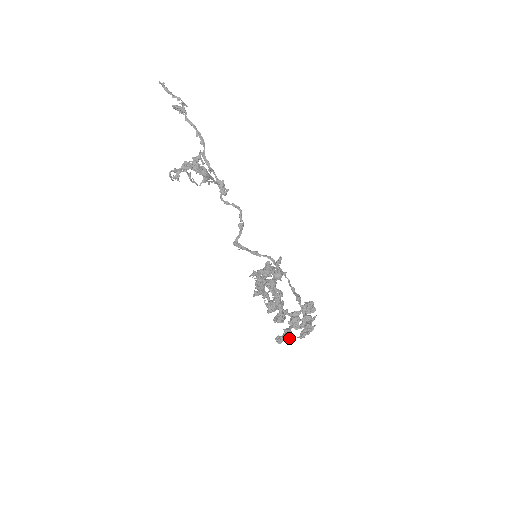
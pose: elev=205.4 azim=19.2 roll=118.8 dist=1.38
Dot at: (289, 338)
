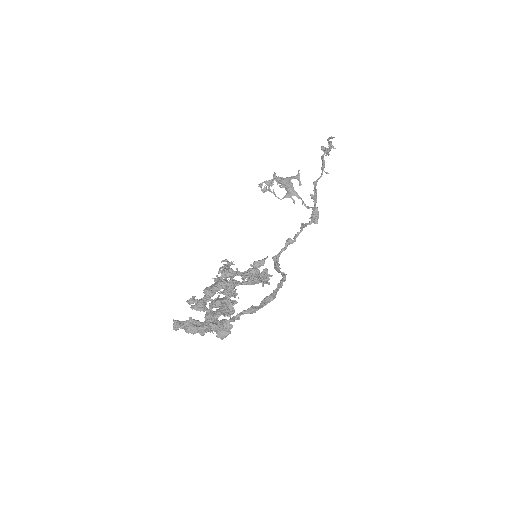
Dot at: occluded
